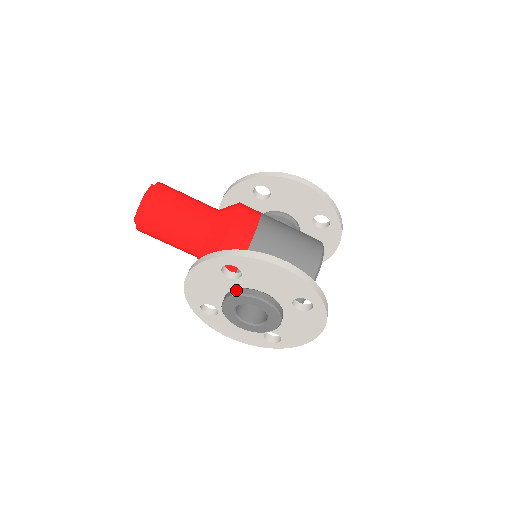
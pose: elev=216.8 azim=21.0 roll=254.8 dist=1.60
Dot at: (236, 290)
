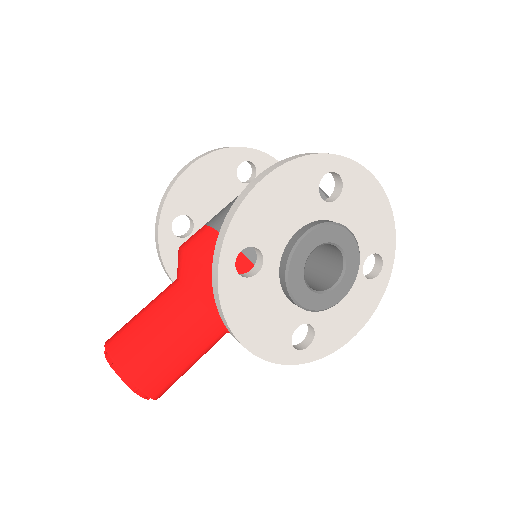
Dot at: (280, 271)
